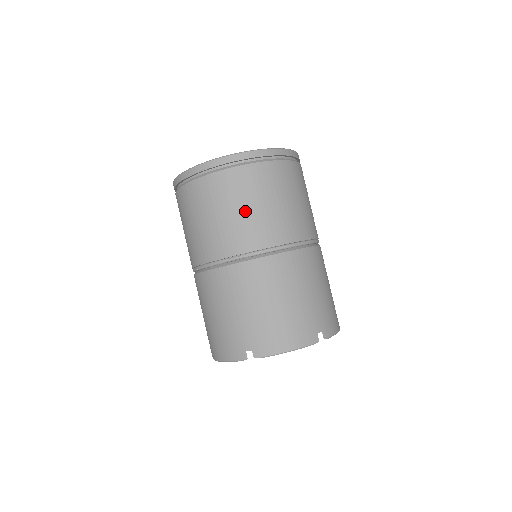
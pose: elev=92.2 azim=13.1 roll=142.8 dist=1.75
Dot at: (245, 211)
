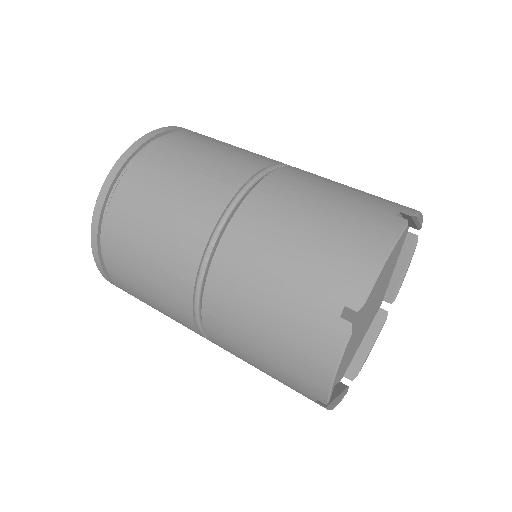
Dot at: occluded
